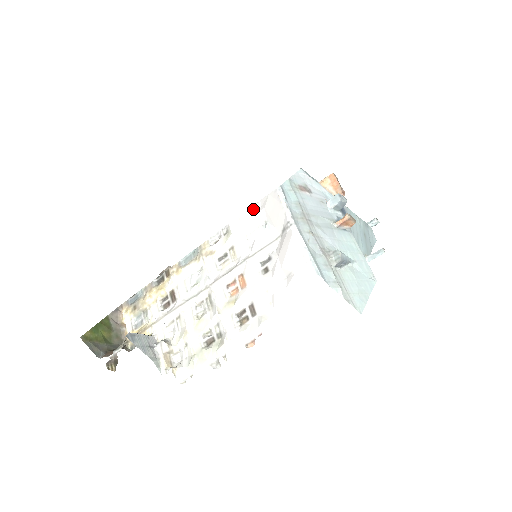
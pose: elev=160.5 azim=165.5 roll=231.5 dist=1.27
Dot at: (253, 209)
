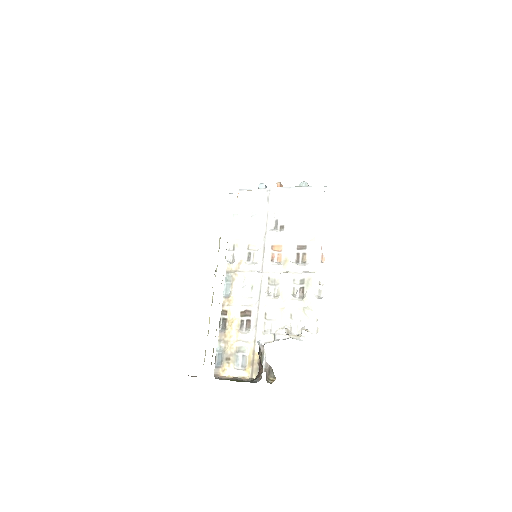
Dot at: (235, 218)
